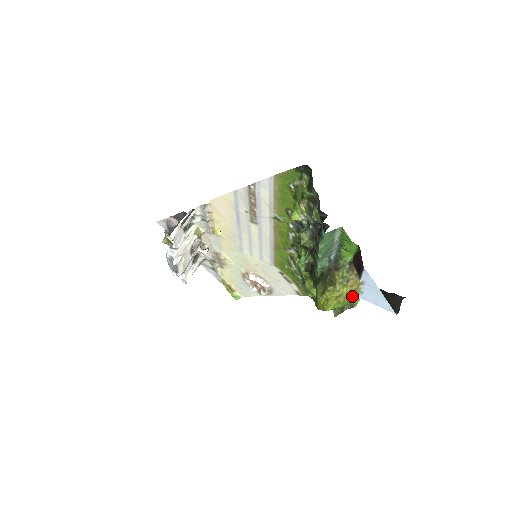
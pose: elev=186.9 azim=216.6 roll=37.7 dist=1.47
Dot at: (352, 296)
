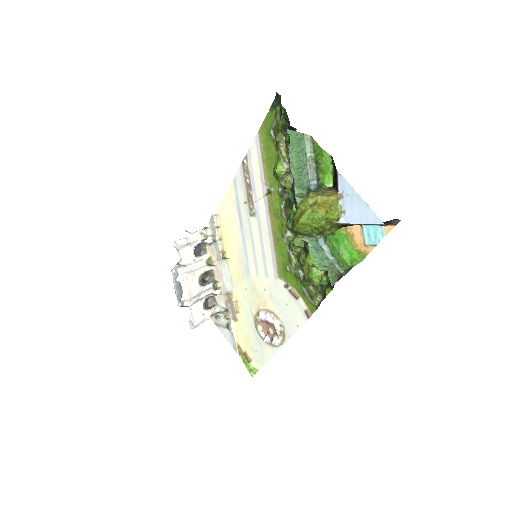
Dot at: (332, 214)
